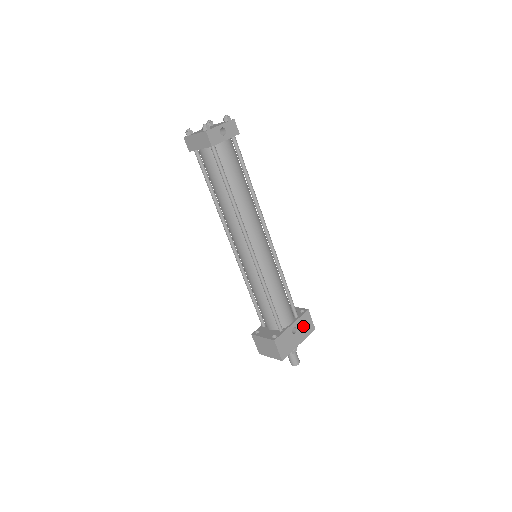
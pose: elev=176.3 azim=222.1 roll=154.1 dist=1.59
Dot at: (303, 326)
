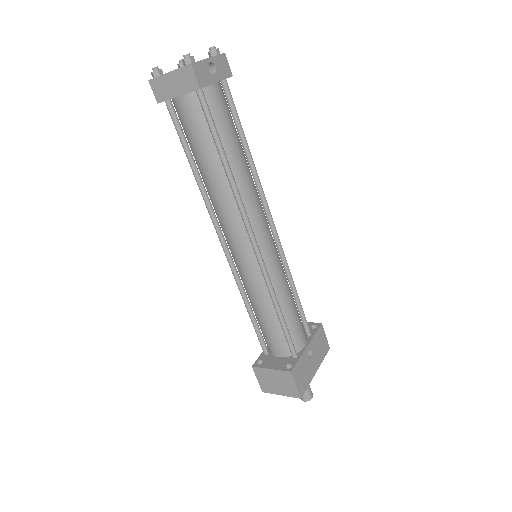
Dot at: (318, 346)
